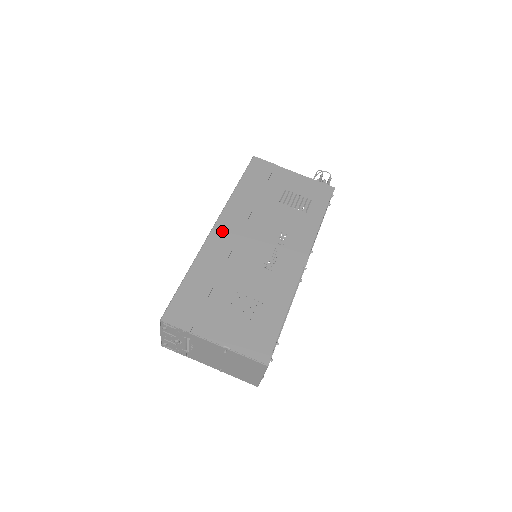
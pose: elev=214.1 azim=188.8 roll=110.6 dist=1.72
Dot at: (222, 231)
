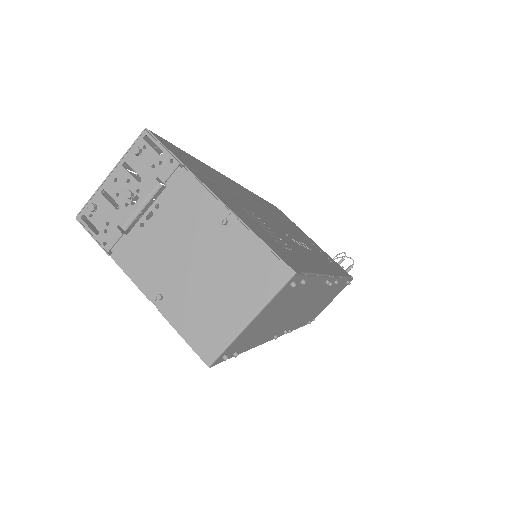
Dot at: (242, 189)
